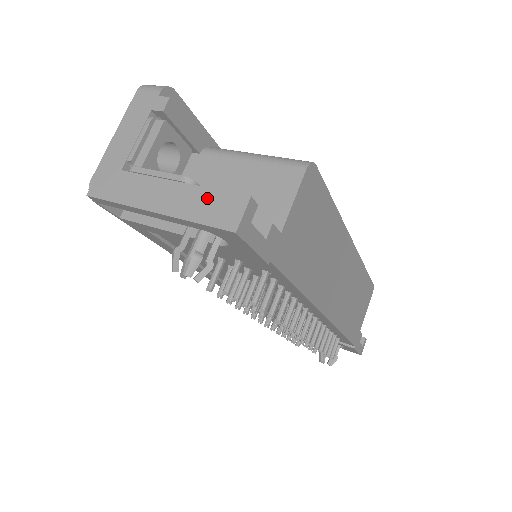
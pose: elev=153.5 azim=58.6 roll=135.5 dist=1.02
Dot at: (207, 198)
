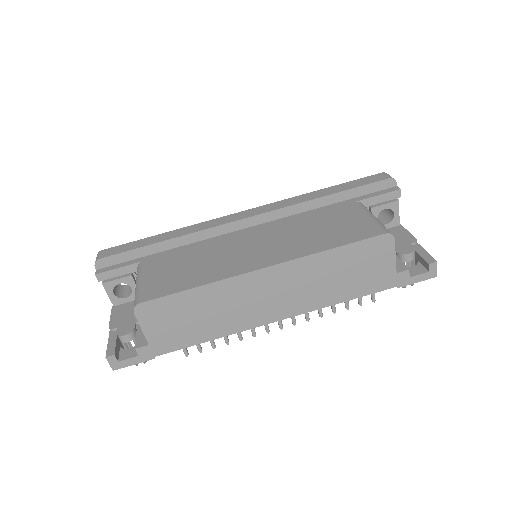
Dot at: occluded
